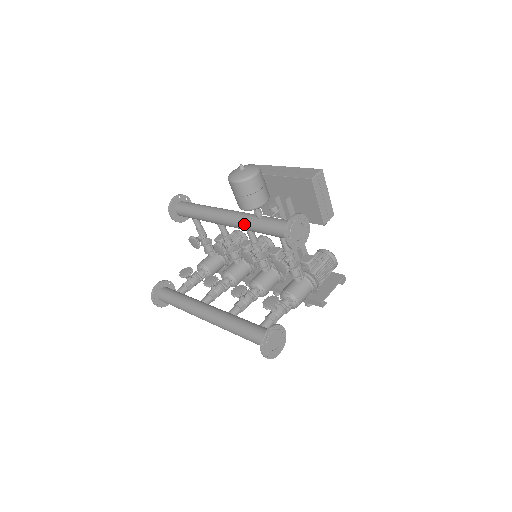
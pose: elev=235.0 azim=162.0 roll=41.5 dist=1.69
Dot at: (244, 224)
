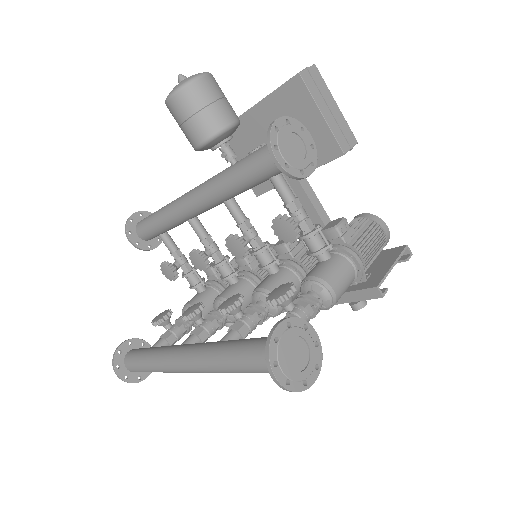
Dot at: (214, 187)
